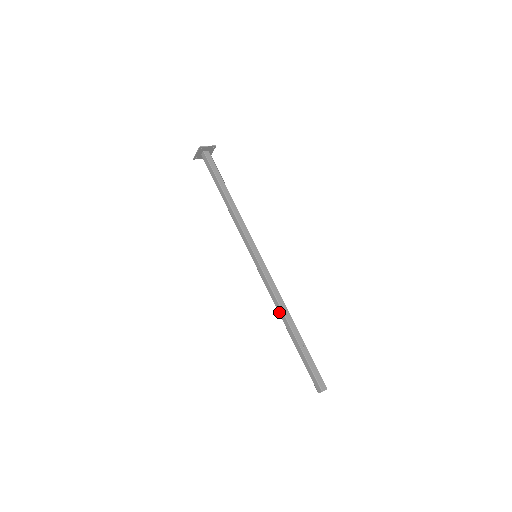
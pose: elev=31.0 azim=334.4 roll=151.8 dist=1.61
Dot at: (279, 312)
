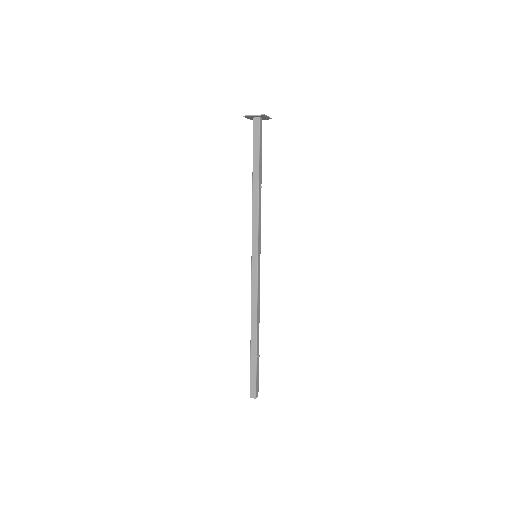
Dot at: (252, 318)
